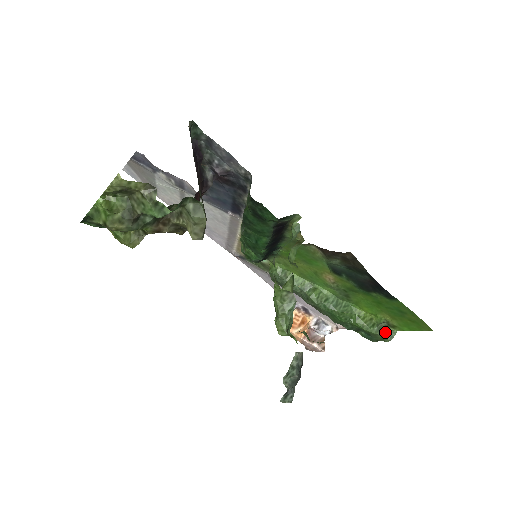
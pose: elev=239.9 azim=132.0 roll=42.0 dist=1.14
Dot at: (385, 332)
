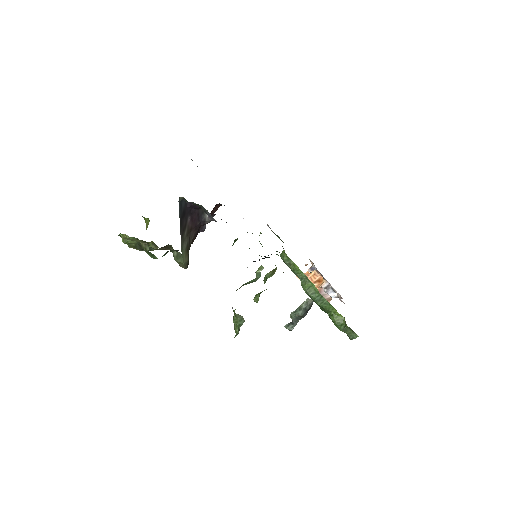
Dot at: (350, 333)
